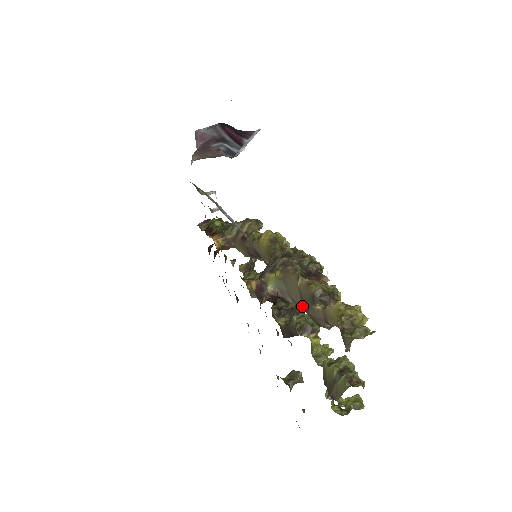
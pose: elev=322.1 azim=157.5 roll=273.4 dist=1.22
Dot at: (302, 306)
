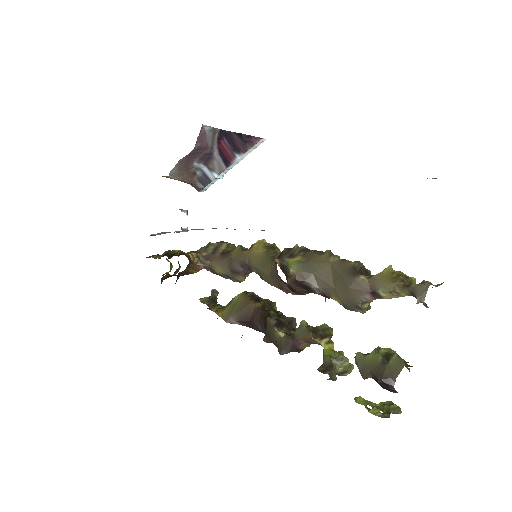
Dot at: (335, 285)
